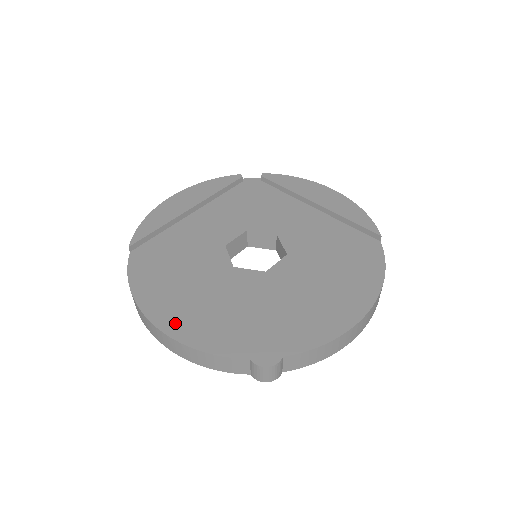
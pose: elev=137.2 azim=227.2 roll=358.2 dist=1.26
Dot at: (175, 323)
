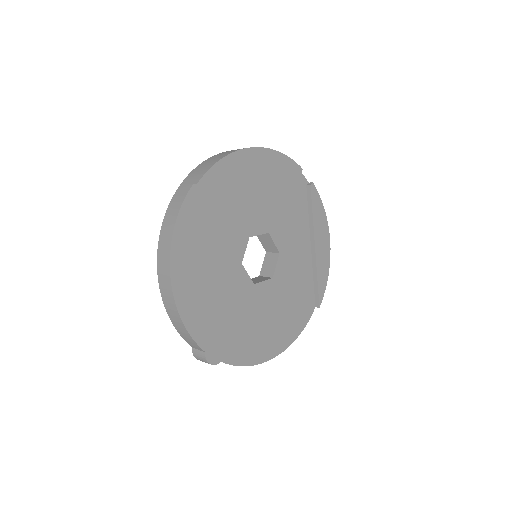
Dot at: (184, 290)
